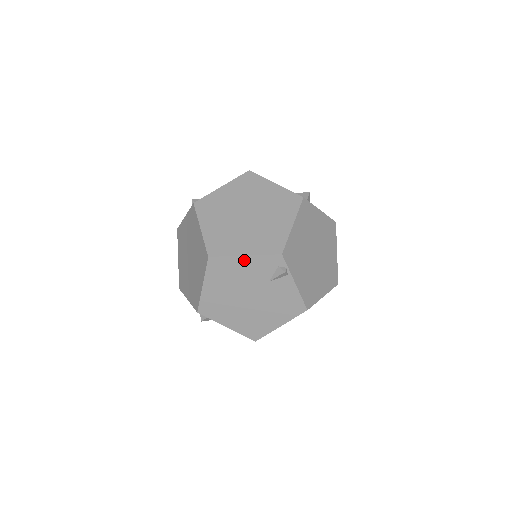
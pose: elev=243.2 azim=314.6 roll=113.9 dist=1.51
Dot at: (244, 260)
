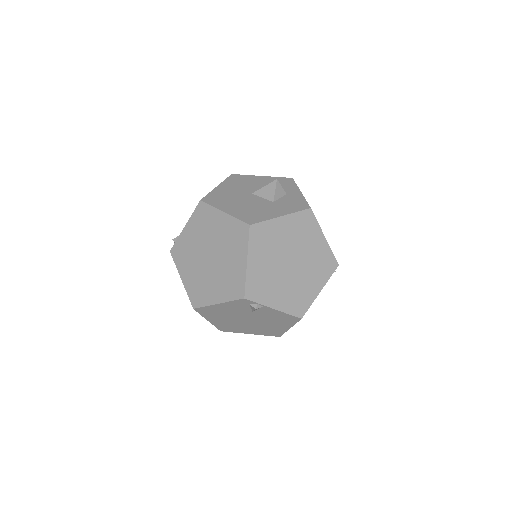
Dot at: (220, 306)
